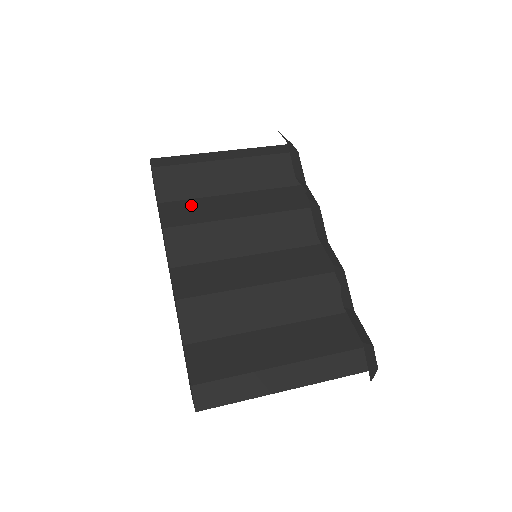
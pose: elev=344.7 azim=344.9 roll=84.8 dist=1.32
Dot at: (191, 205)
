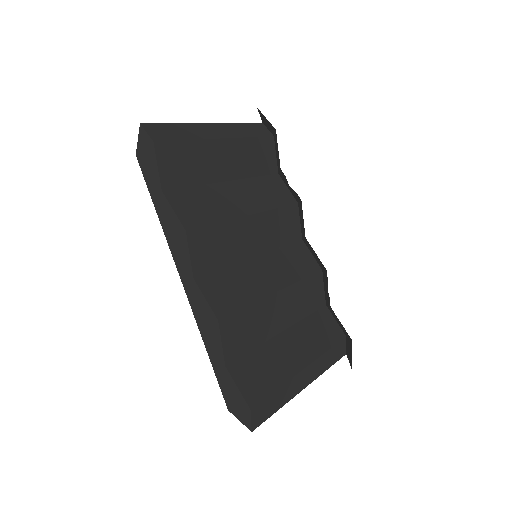
Dot at: (197, 196)
